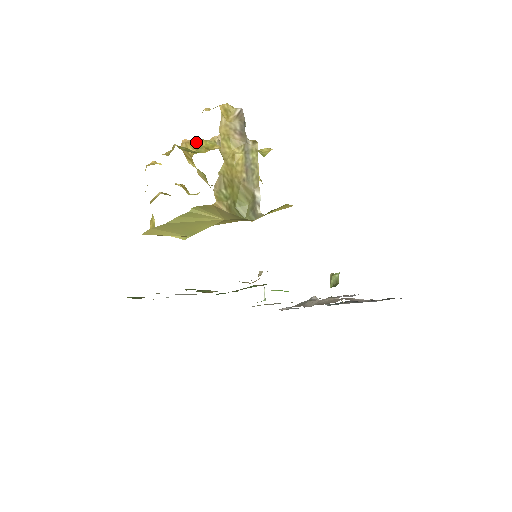
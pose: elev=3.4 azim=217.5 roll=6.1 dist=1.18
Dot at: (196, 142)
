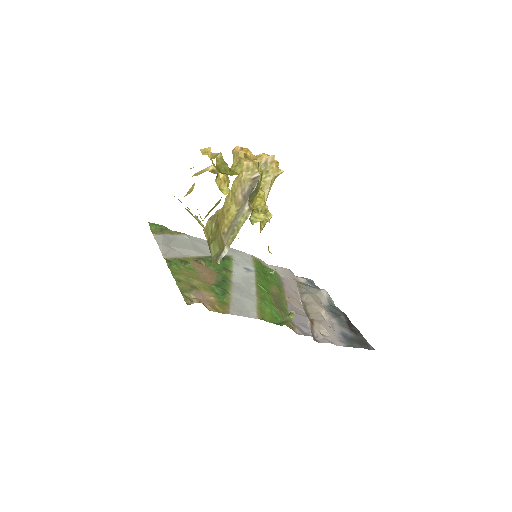
Dot at: occluded
